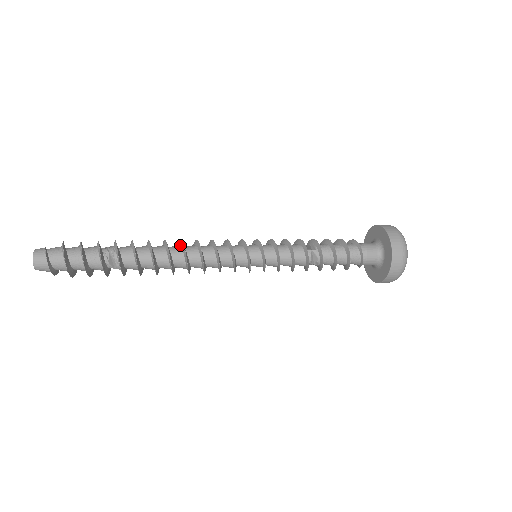
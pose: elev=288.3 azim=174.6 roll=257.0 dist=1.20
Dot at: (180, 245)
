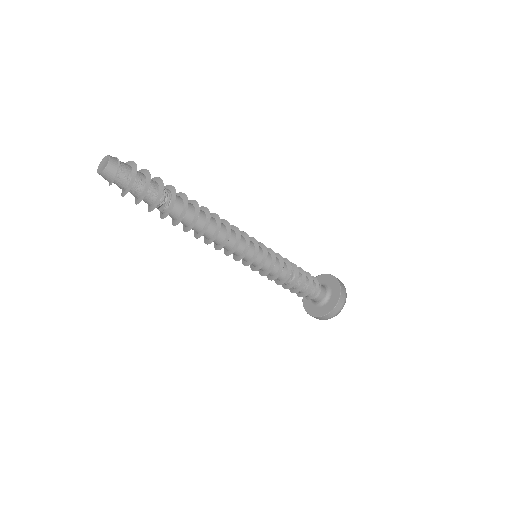
Dot at: (217, 225)
